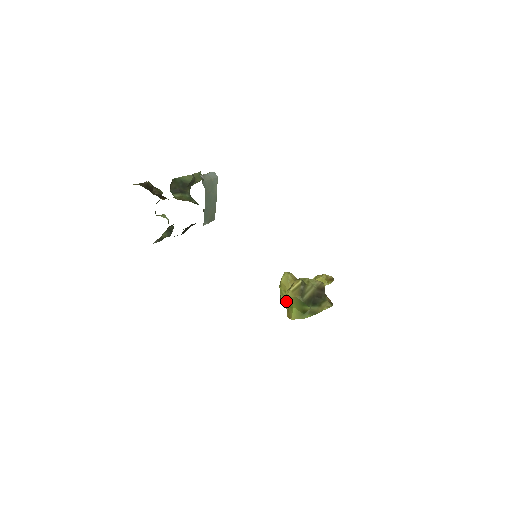
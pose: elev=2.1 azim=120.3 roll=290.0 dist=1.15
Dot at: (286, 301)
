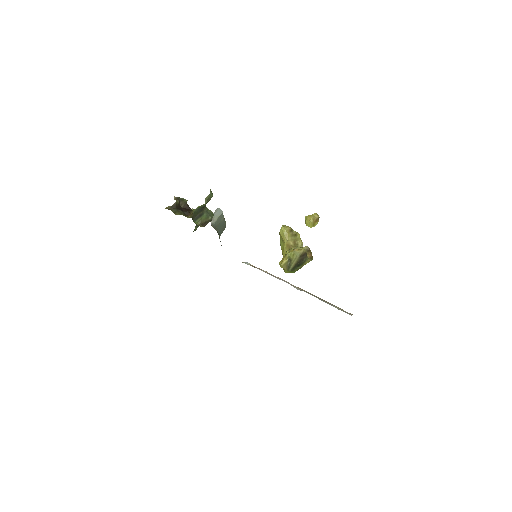
Dot at: (283, 251)
